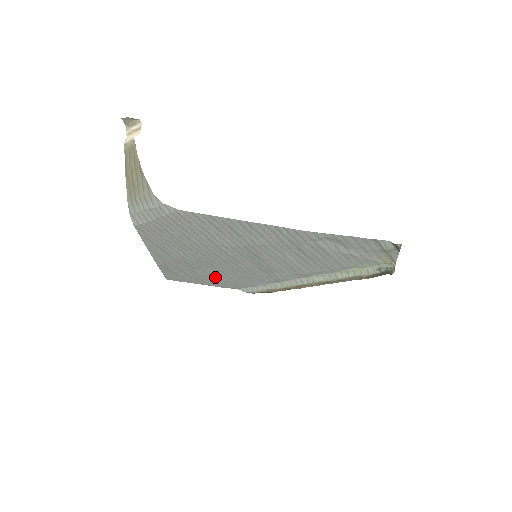
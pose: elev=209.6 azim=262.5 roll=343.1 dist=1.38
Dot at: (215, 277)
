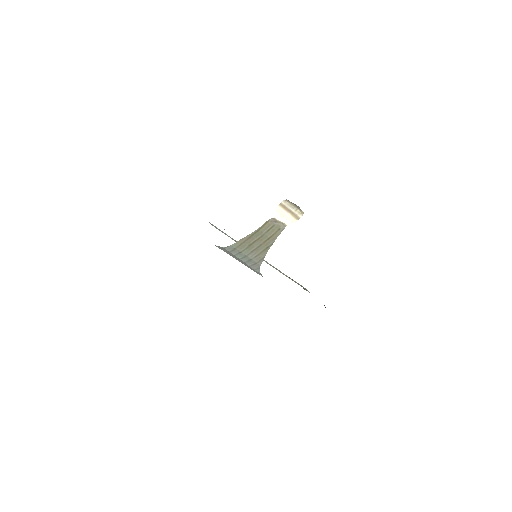
Dot at: occluded
